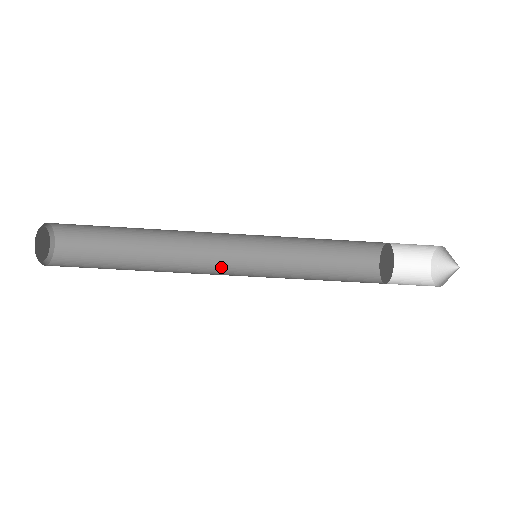
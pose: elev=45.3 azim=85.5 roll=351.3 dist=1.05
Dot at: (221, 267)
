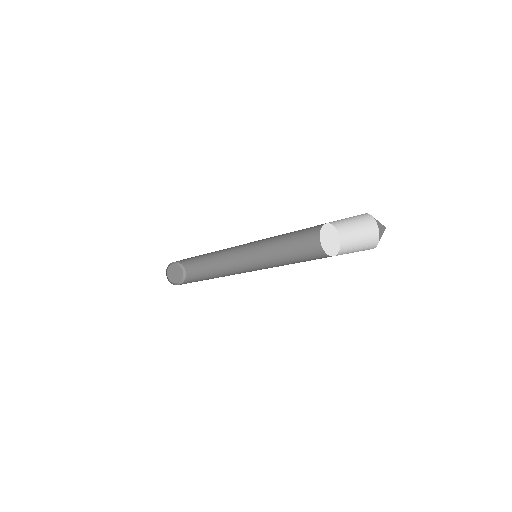
Dot at: (250, 266)
